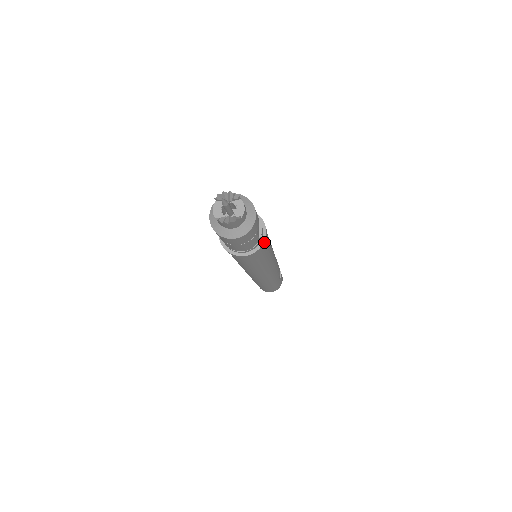
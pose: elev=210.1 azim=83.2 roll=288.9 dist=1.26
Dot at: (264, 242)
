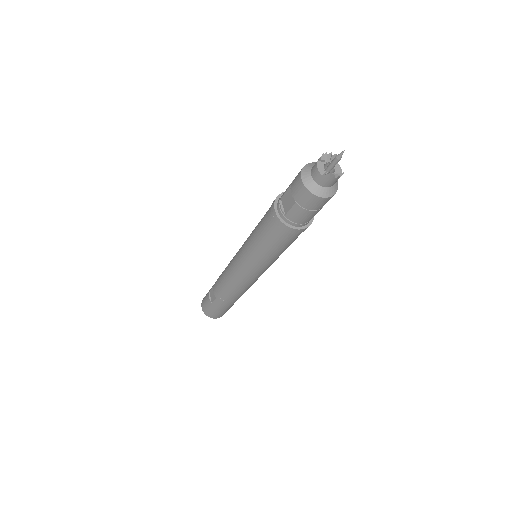
Dot at: (312, 219)
